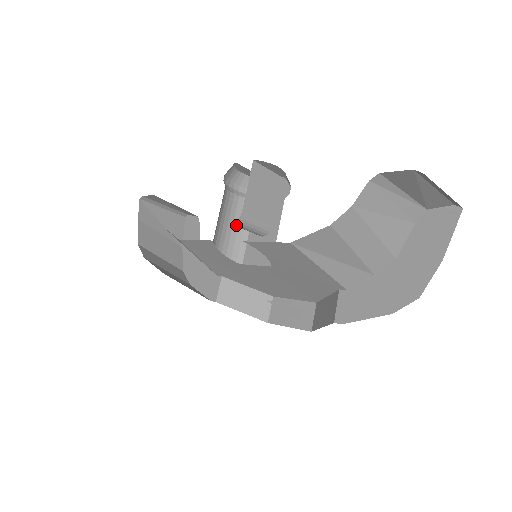
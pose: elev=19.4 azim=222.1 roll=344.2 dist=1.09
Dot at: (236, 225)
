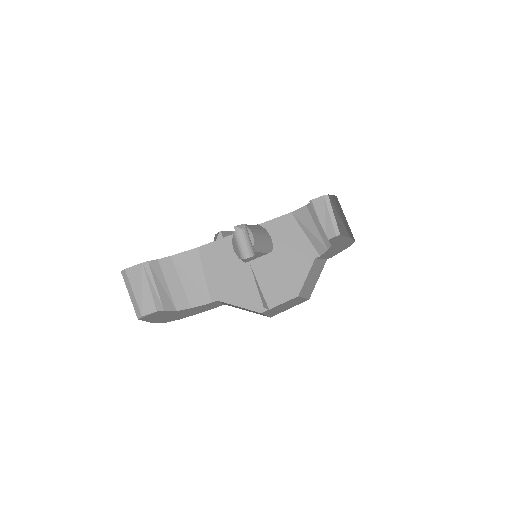
Dot at: (243, 233)
